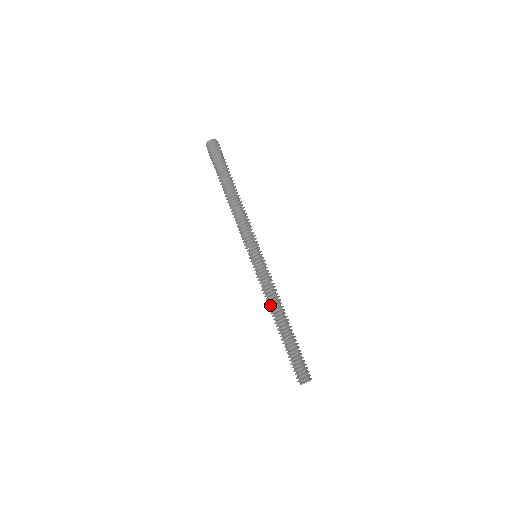
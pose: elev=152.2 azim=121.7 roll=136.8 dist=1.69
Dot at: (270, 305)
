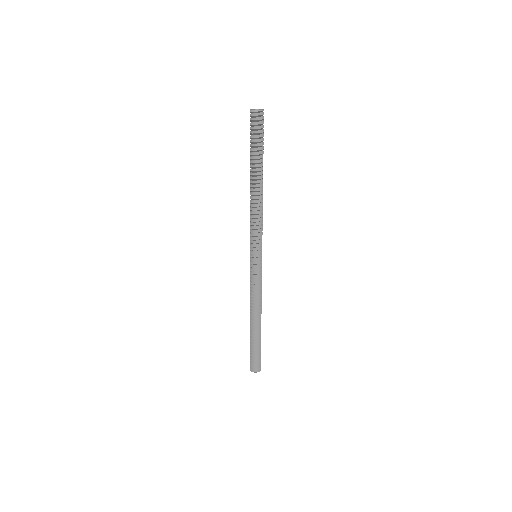
Dot at: occluded
